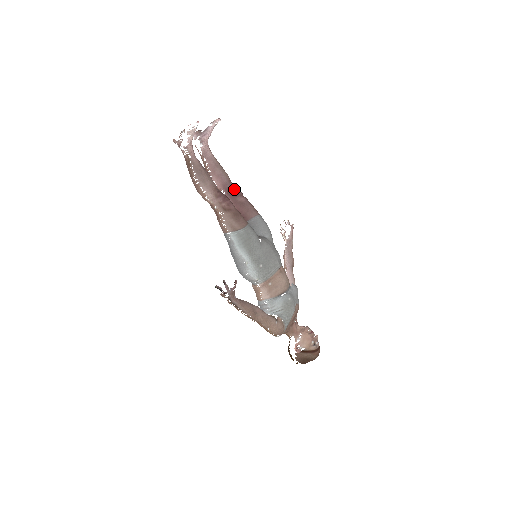
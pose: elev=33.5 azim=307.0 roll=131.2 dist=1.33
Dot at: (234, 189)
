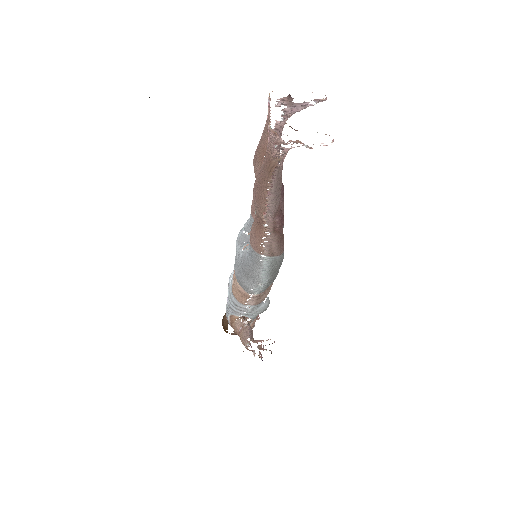
Dot at: occluded
